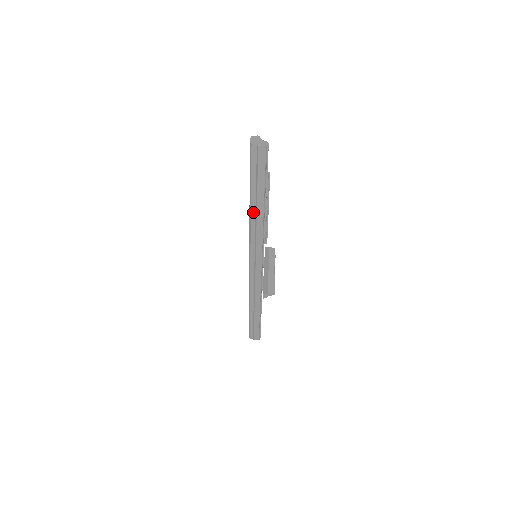
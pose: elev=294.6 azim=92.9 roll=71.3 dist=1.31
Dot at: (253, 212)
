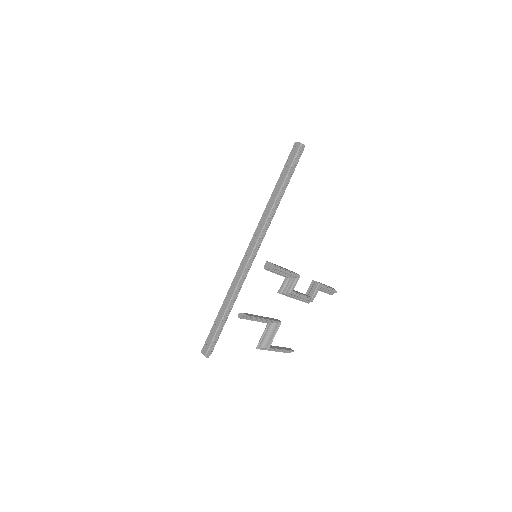
Dot at: (271, 198)
